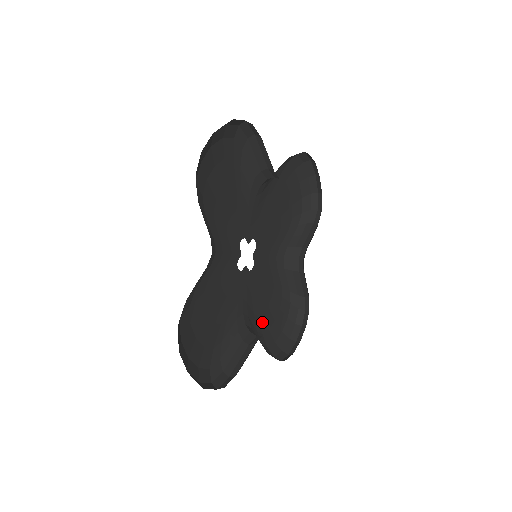
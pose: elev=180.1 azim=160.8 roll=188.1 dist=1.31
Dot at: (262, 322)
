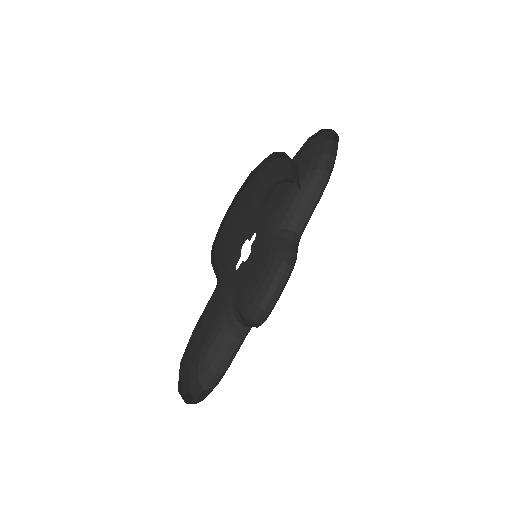
Dot at: (196, 330)
